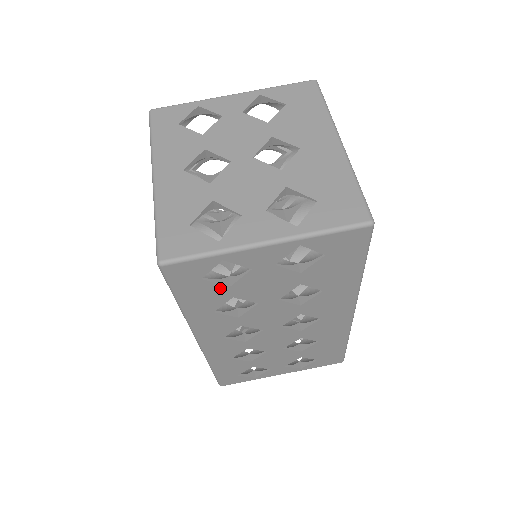
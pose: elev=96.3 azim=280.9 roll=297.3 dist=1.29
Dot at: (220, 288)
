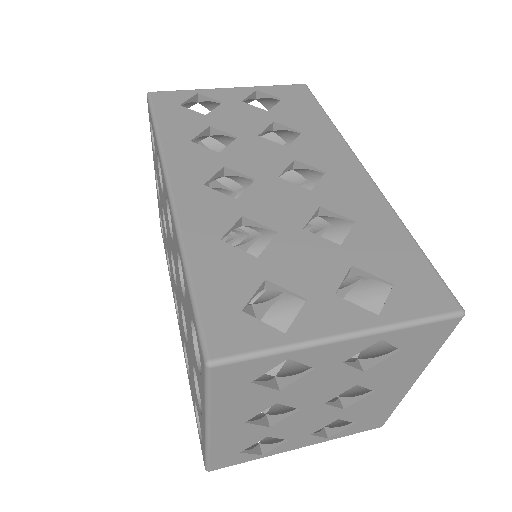
Dot at: (196, 116)
